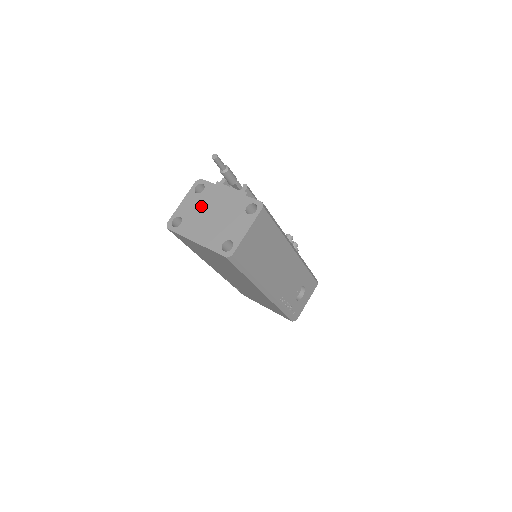
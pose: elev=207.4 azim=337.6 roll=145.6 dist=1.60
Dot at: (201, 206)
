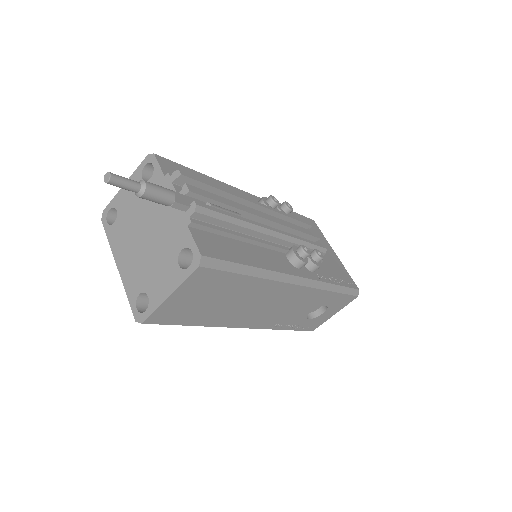
Dot at: (139, 208)
